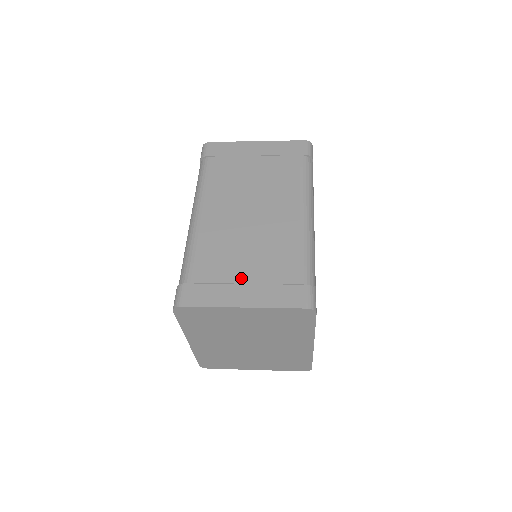
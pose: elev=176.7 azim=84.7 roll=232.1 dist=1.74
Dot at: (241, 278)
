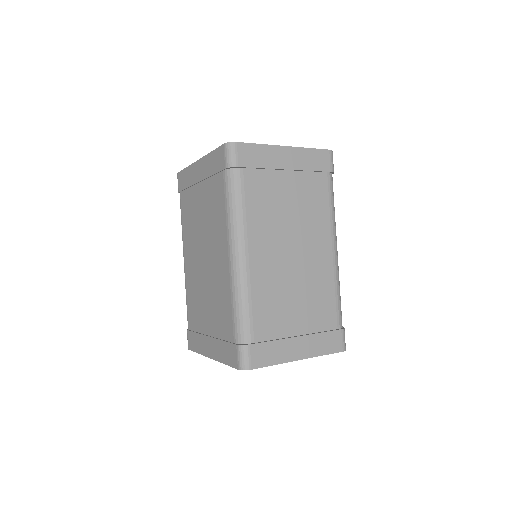
Dot at: (295, 331)
